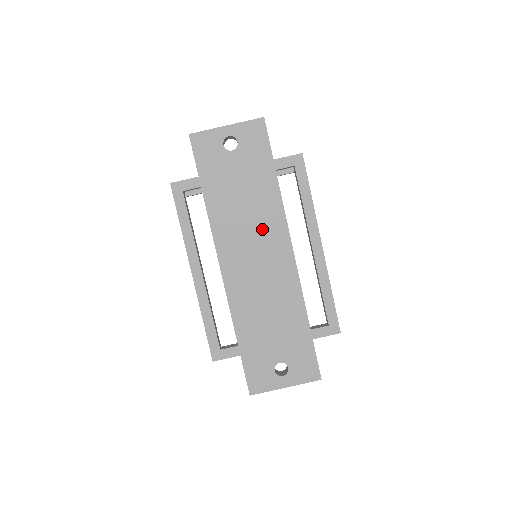
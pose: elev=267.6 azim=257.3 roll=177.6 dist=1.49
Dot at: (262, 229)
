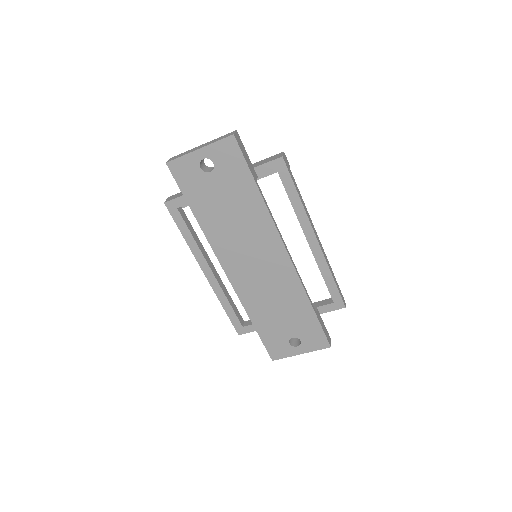
Dot at: (255, 238)
